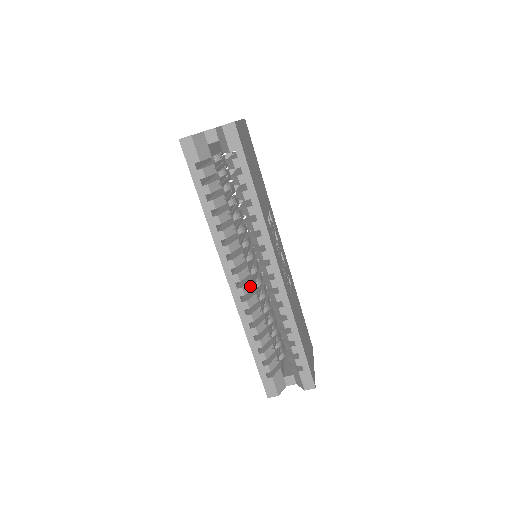
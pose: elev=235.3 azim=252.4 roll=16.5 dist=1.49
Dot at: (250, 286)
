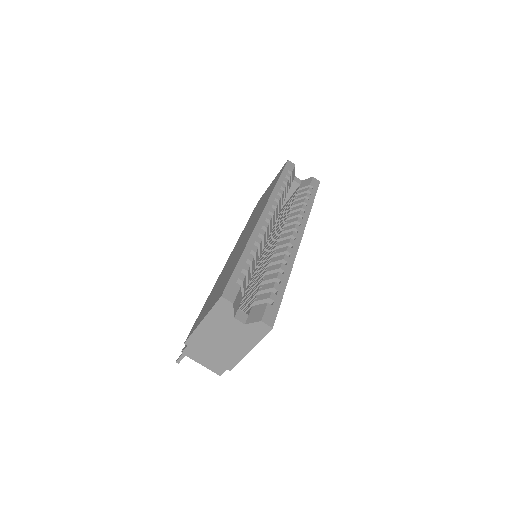
Dot at: (268, 235)
